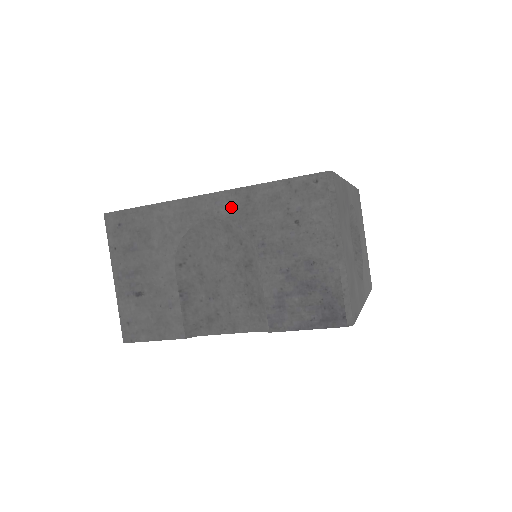
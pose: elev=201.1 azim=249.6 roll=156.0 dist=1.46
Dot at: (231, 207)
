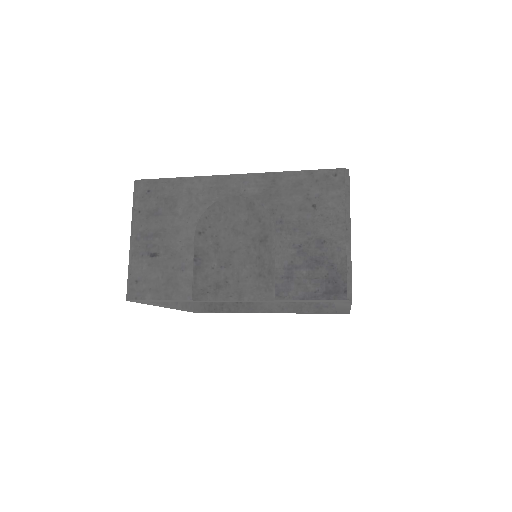
Dot at: (257, 187)
